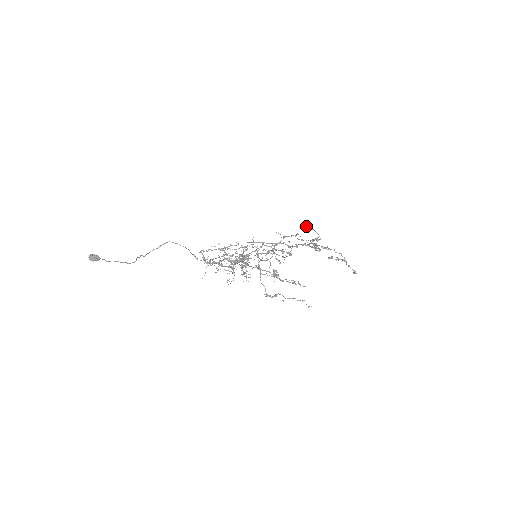
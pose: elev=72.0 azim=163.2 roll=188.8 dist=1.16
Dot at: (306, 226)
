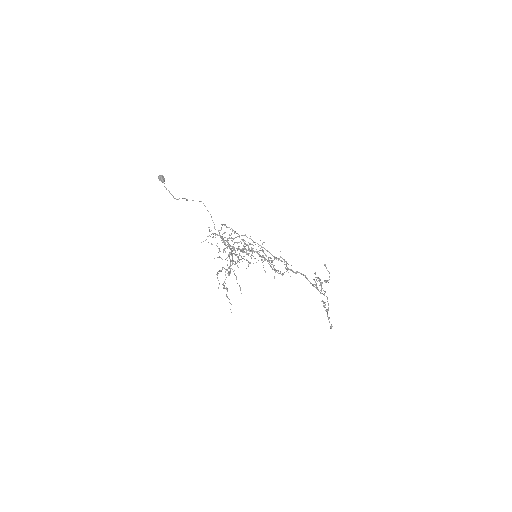
Dot at: occluded
